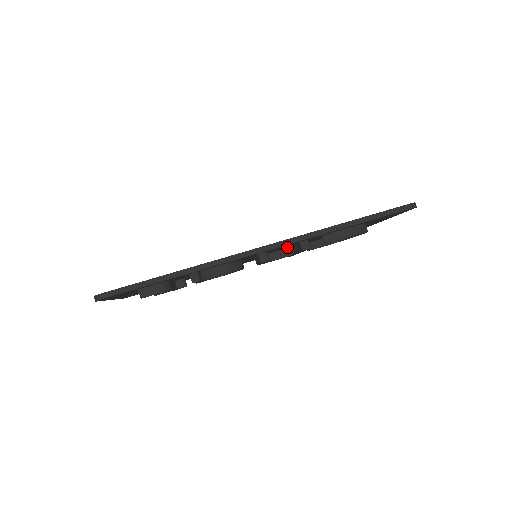
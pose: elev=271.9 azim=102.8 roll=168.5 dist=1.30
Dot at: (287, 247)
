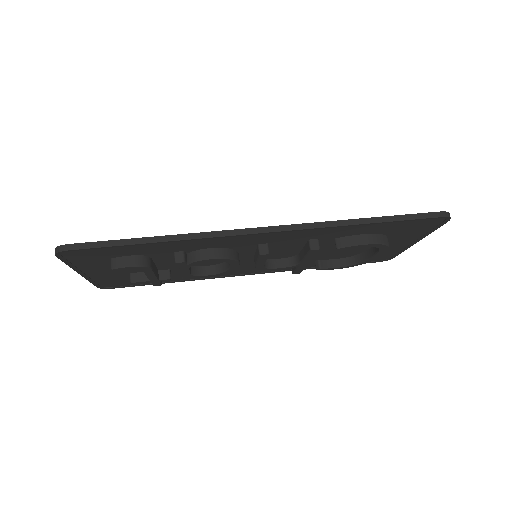
Dot at: (293, 253)
